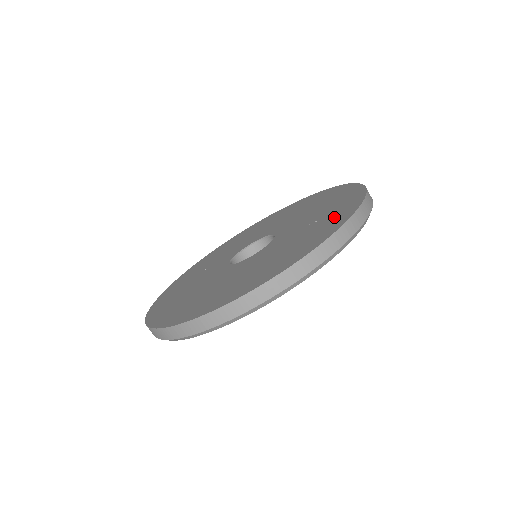
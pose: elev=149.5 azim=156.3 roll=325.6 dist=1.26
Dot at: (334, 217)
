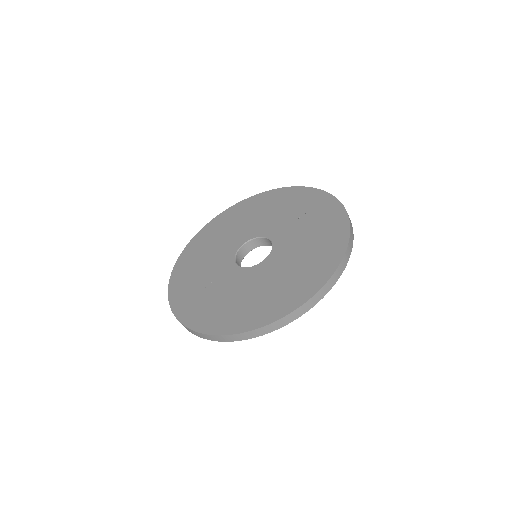
Dot at: (322, 208)
